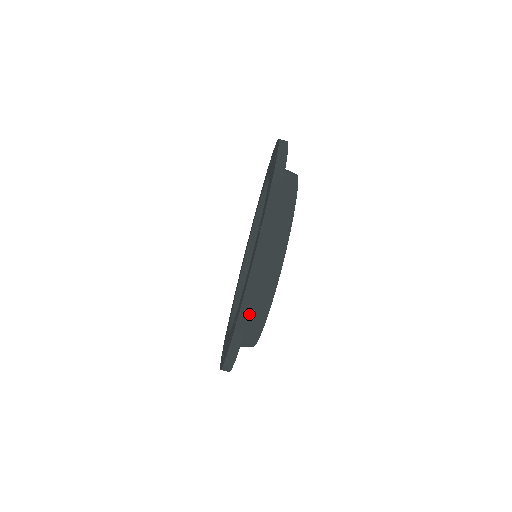
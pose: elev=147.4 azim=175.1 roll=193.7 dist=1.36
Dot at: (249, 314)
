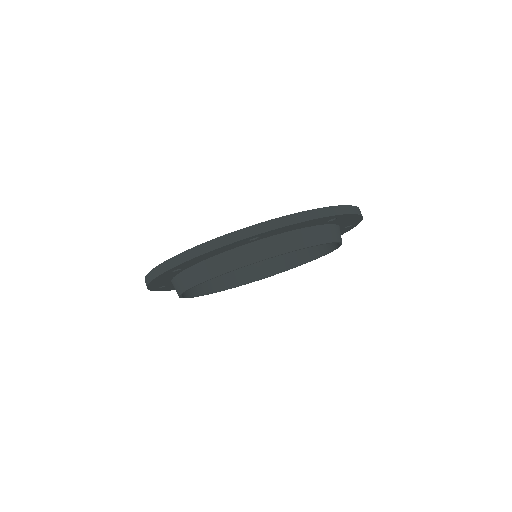
Dot at: (179, 264)
